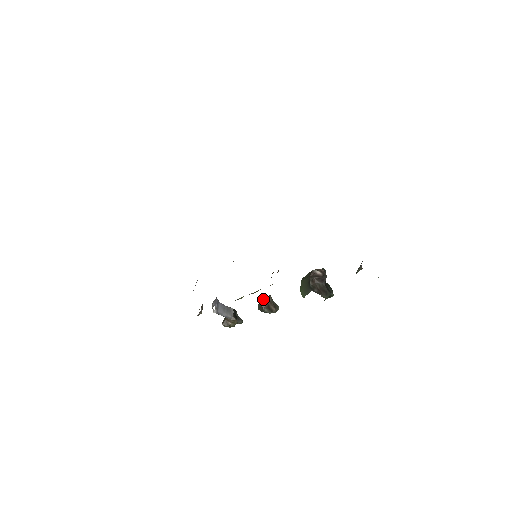
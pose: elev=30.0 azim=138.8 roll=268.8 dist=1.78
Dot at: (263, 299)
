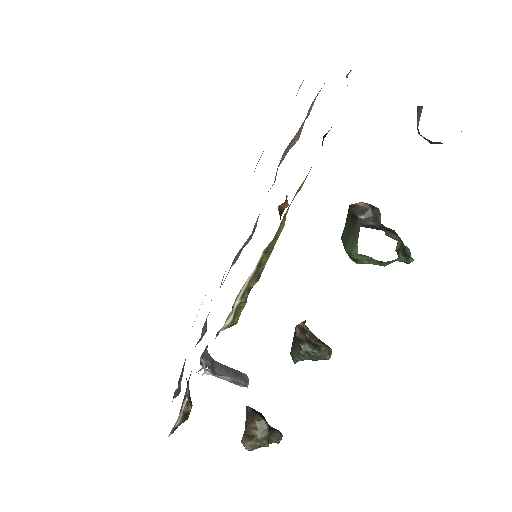
Dot at: occluded
